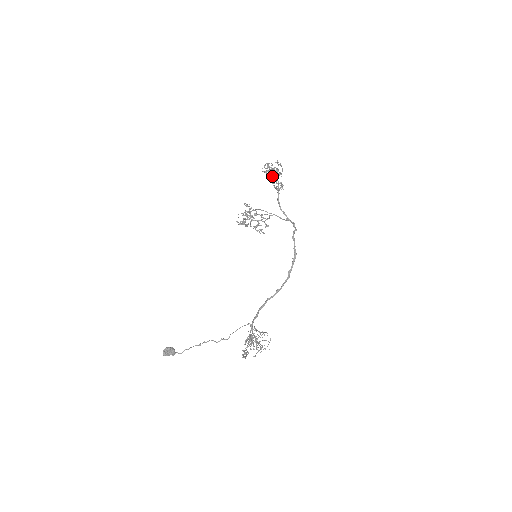
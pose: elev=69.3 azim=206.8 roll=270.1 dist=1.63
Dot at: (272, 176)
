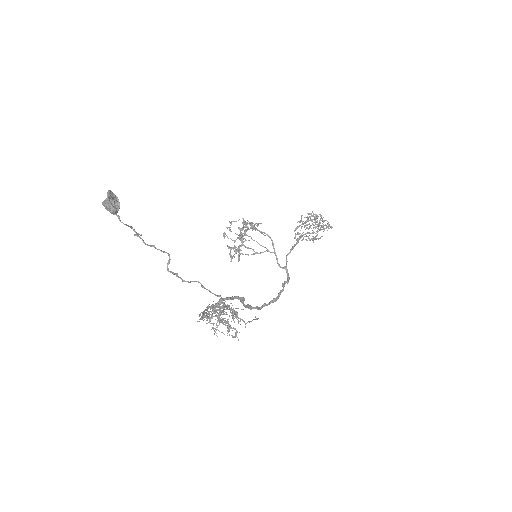
Dot at: occluded
